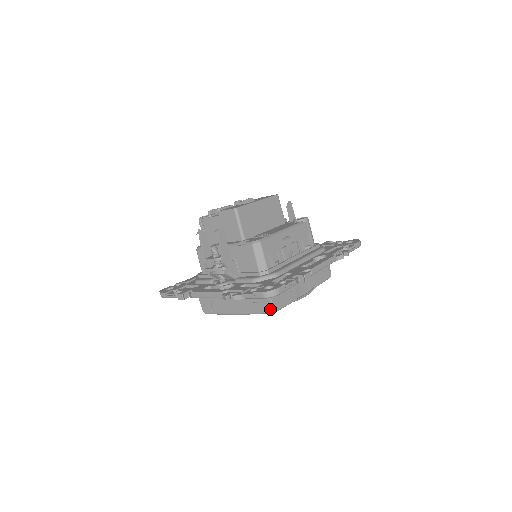
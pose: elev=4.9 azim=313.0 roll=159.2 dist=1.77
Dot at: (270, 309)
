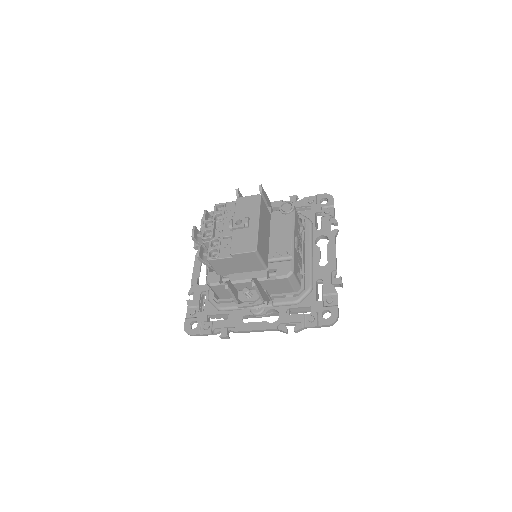
Dot at: (309, 311)
